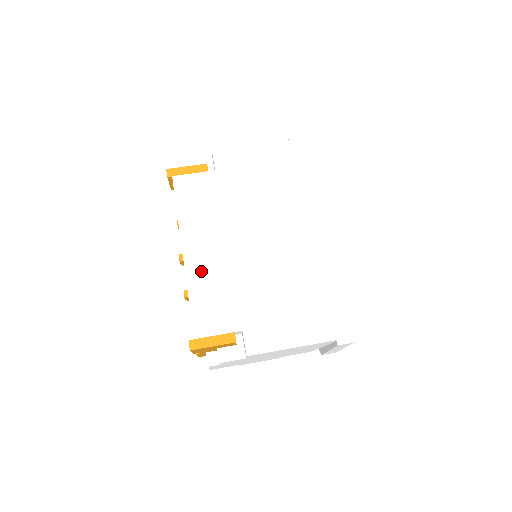
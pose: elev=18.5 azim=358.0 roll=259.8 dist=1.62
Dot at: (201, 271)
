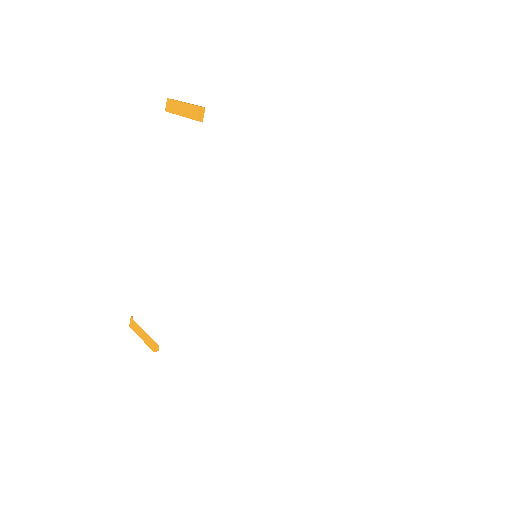
Dot at: (154, 256)
